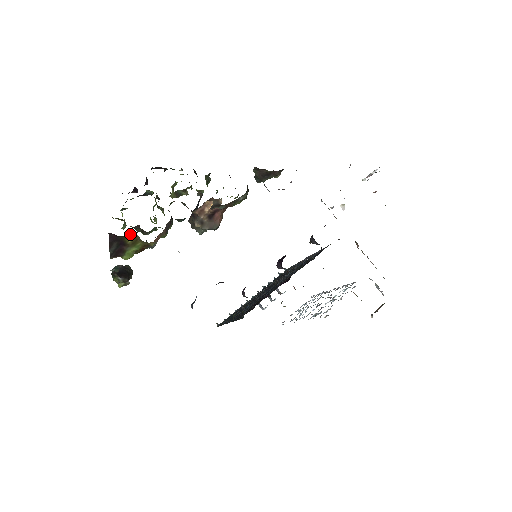
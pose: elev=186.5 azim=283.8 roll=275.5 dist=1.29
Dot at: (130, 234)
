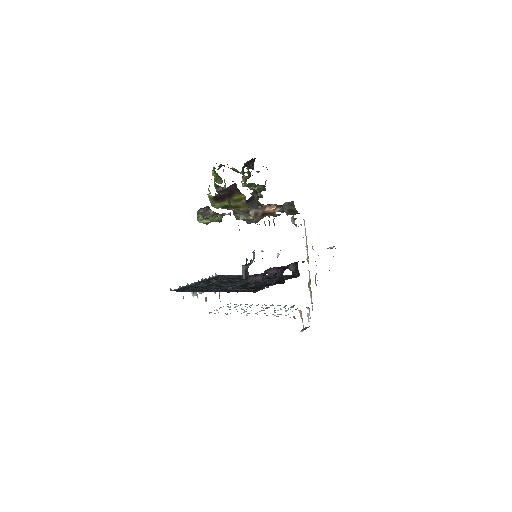
Dot at: (243, 194)
